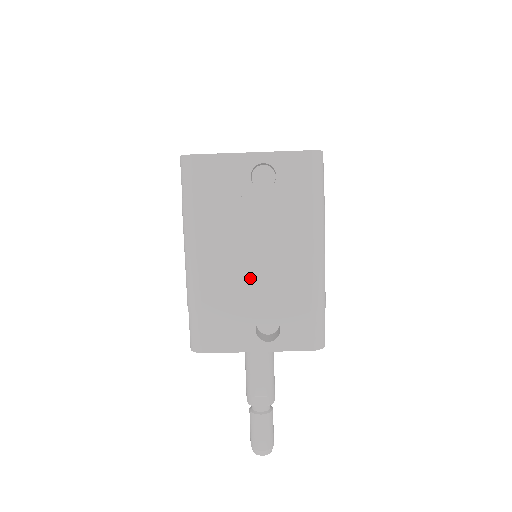
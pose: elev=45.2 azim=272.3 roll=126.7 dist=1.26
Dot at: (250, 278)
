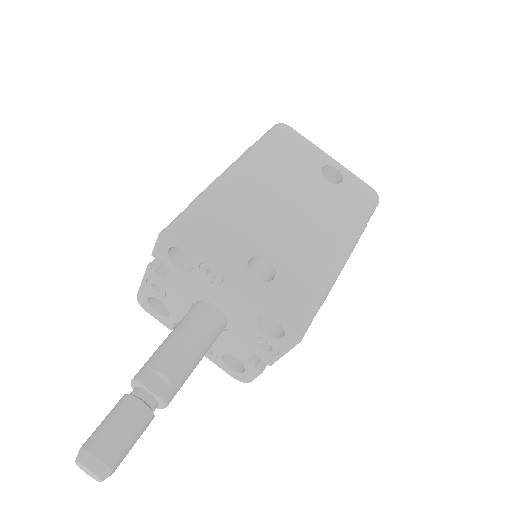
Dot at: (276, 219)
